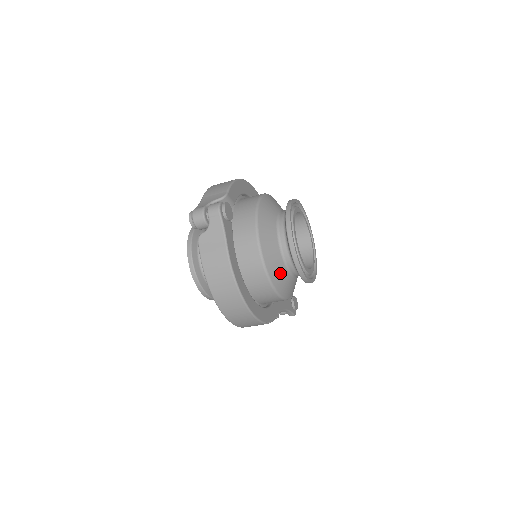
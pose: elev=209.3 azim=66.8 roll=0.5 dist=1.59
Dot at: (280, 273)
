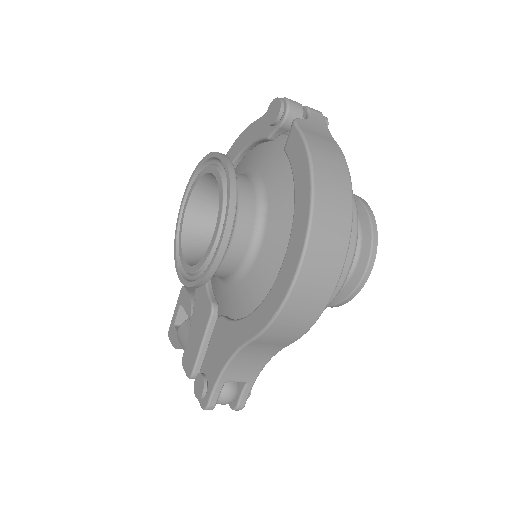
Dot at: occluded
